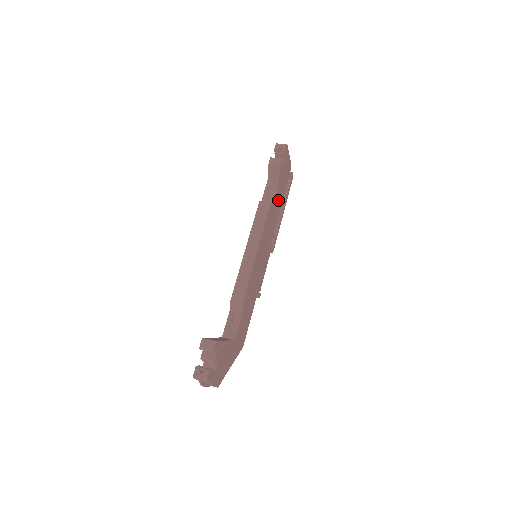
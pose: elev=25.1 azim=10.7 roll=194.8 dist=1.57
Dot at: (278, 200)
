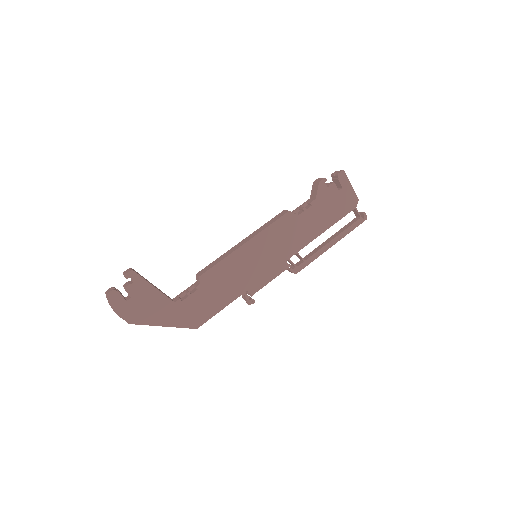
Dot at: (314, 220)
